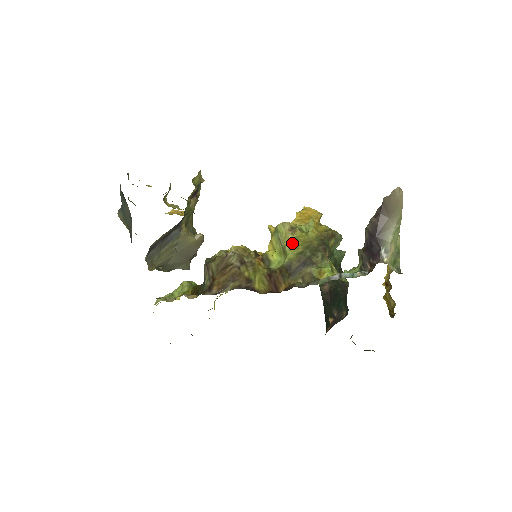
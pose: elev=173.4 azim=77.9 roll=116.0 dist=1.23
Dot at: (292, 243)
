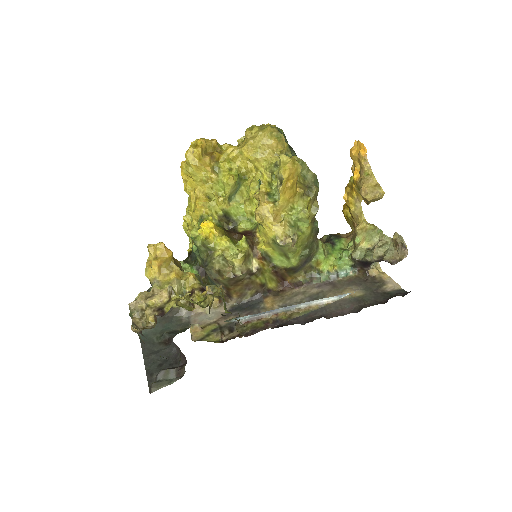
Dot at: (294, 252)
